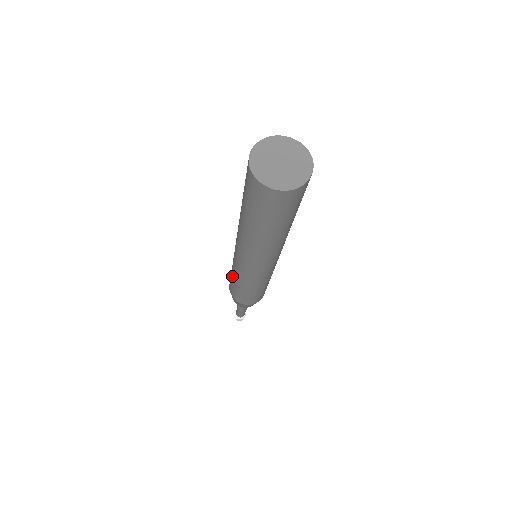
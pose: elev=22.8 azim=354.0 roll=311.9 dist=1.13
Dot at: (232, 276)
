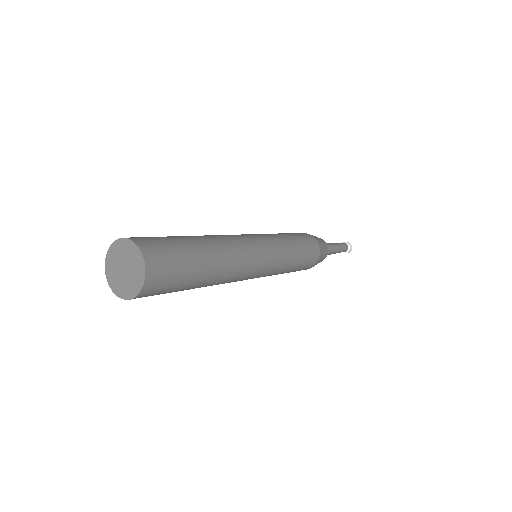
Dot at: occluded
